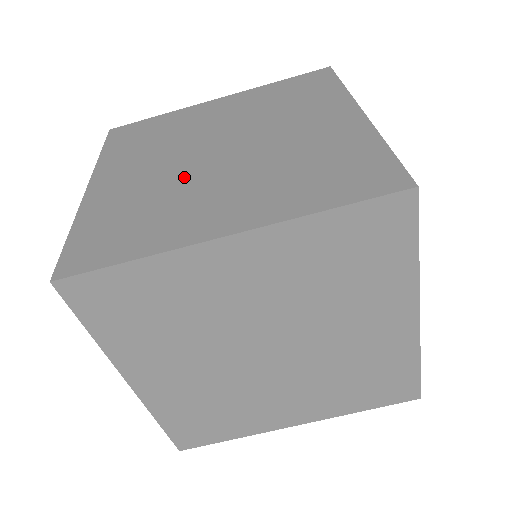
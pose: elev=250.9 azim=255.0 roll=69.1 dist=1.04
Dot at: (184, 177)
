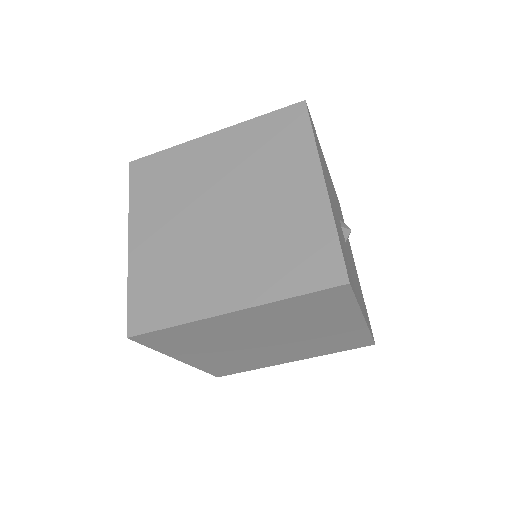
Dot at: (197, 242)
